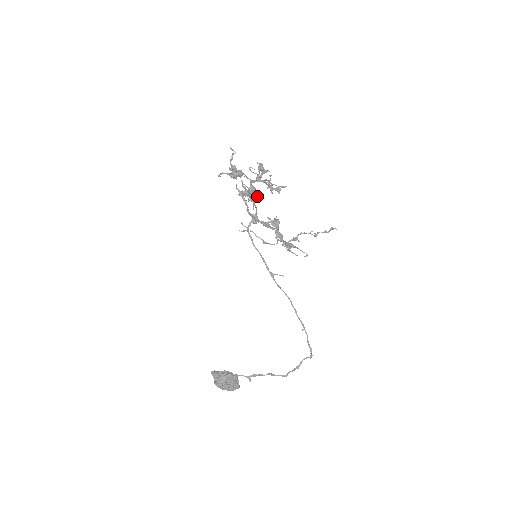
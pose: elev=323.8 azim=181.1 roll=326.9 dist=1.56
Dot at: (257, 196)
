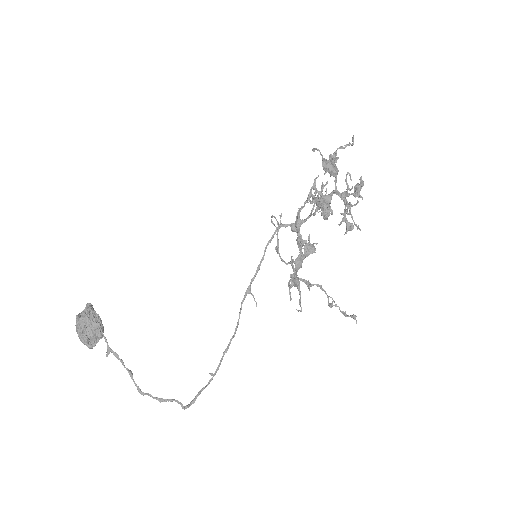
Dot at: (324, 211)
